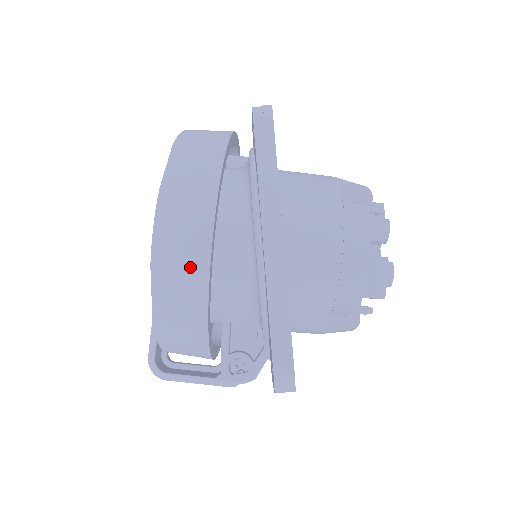
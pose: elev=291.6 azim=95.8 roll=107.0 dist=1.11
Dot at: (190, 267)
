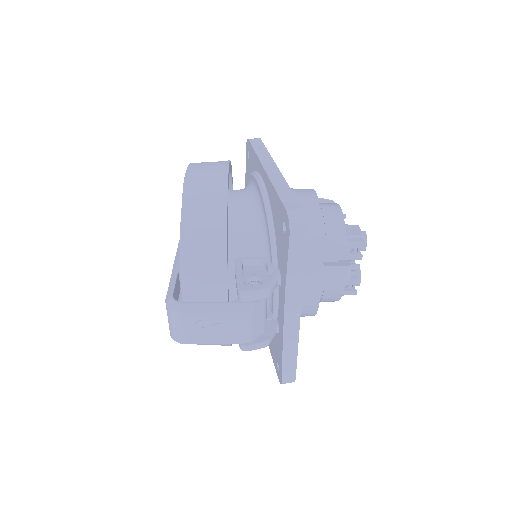
Dot at: (213, 183)
